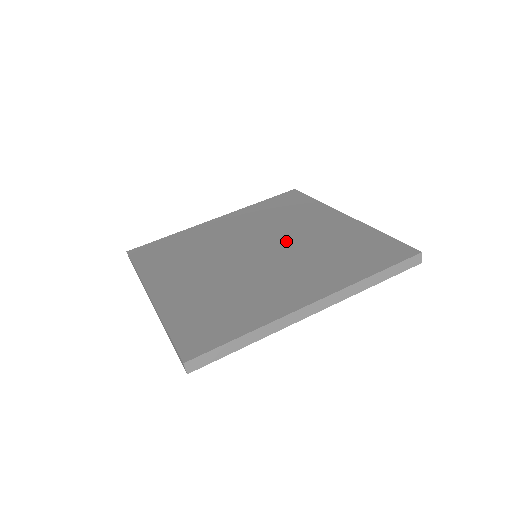
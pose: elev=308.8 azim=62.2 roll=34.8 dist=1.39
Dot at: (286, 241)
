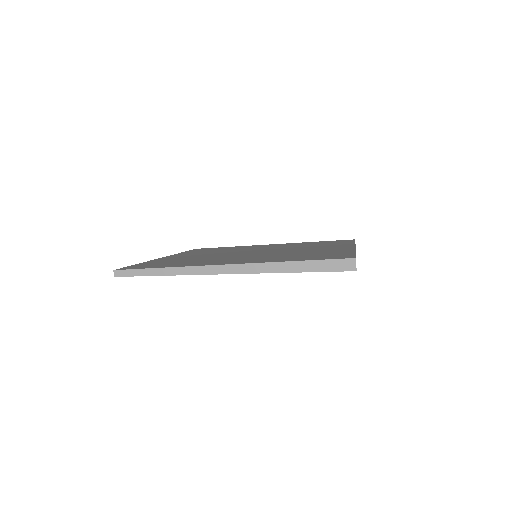
Dot at: (265, 249)
